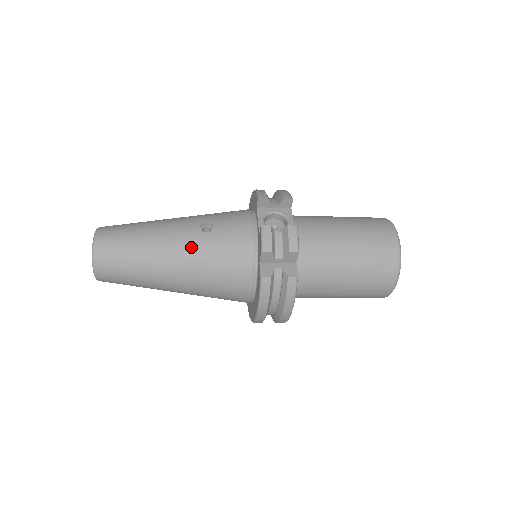
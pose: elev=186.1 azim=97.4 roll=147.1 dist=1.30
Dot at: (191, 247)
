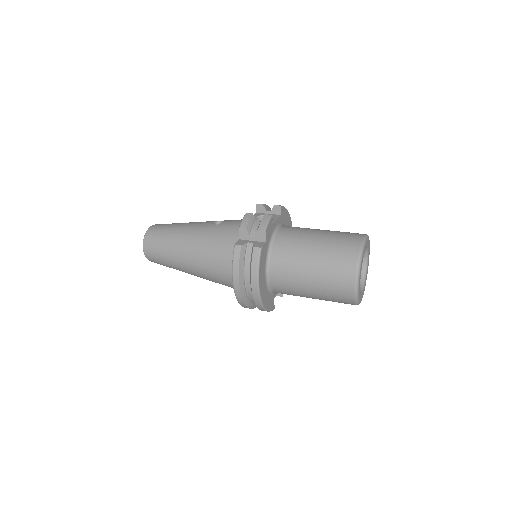
Dot at: (202, 231)
